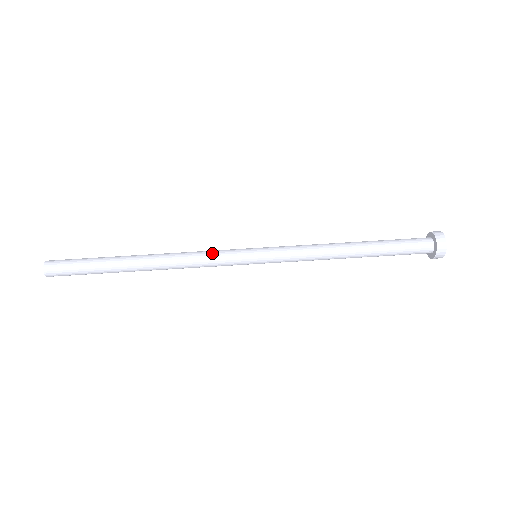
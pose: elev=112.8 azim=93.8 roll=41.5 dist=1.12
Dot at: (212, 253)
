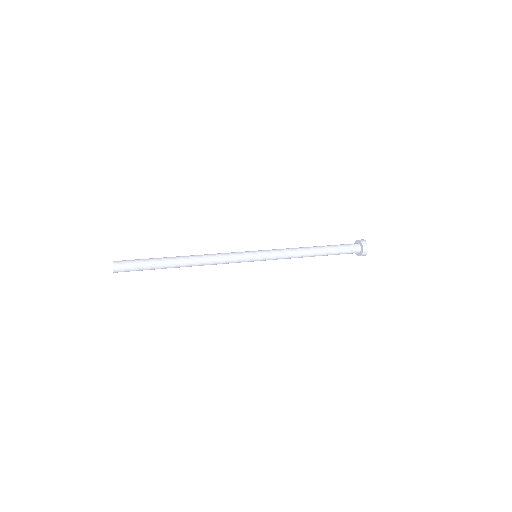
Dot at: occluded
